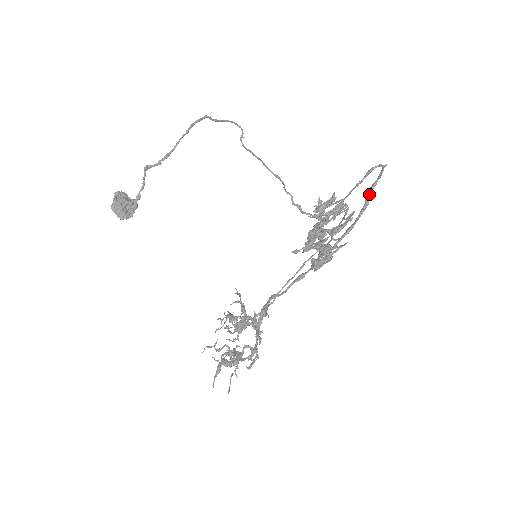
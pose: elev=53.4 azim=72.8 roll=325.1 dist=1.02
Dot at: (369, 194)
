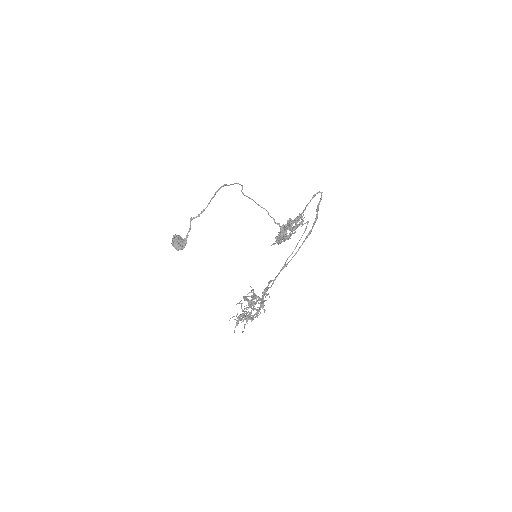
Dot at: (317, 210)
